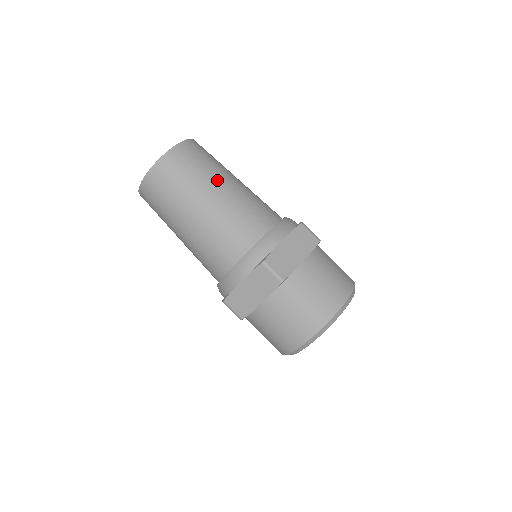
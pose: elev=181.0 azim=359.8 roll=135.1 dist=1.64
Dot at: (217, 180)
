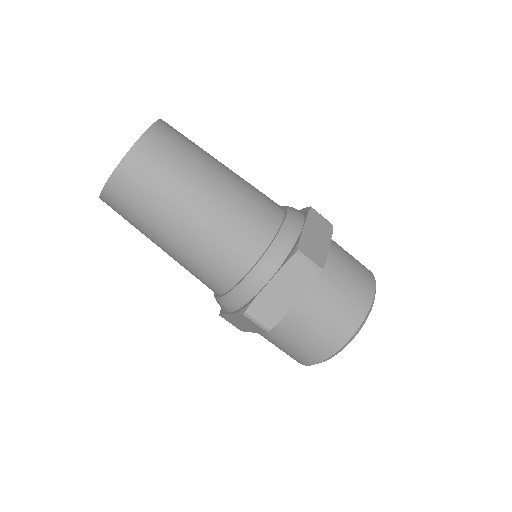
Dot at: (182, 204)
